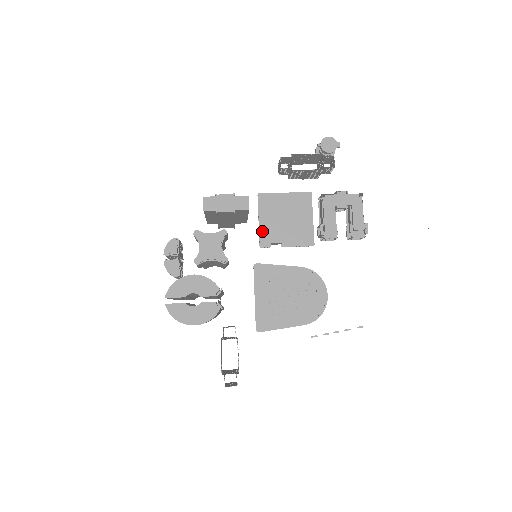
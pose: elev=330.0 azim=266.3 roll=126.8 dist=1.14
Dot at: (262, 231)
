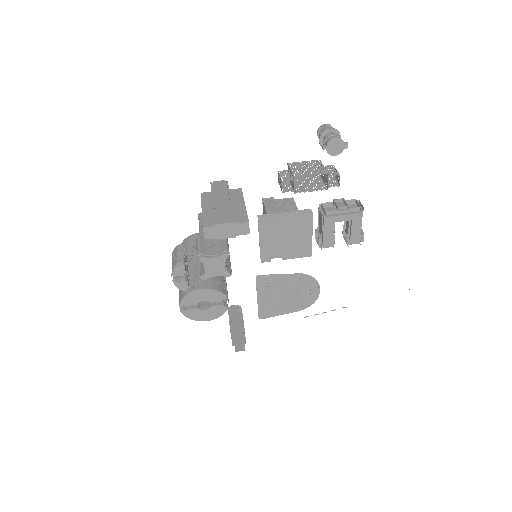
Dot at: (263, 250)
